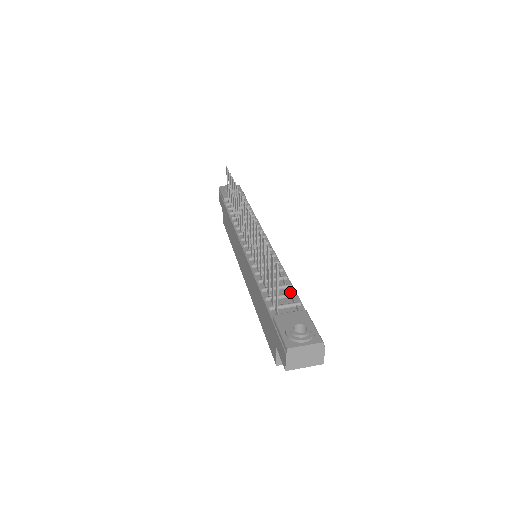
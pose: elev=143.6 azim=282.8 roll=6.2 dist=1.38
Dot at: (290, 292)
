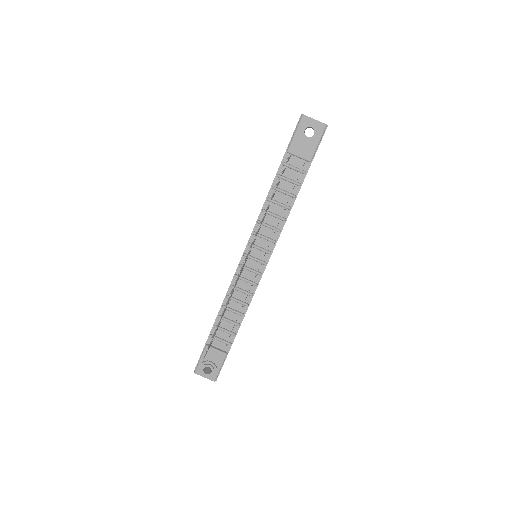
Dot at: (232, 331)
